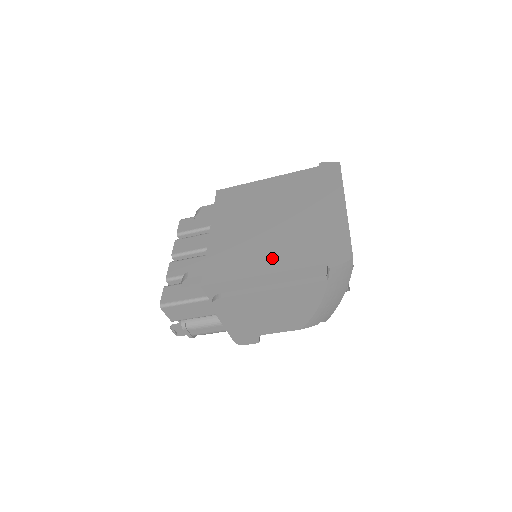
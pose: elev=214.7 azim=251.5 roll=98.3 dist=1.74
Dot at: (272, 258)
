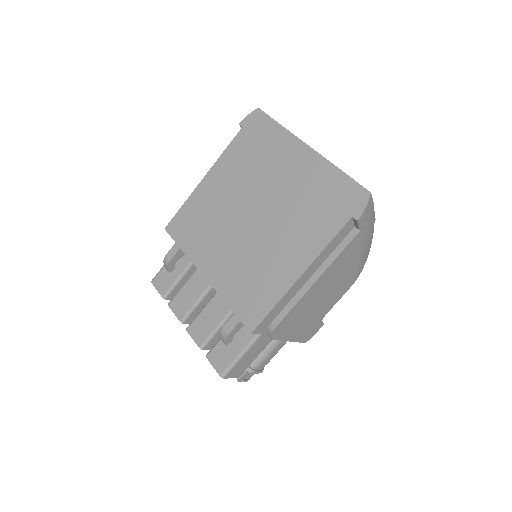
Dot at: (293, 253)
